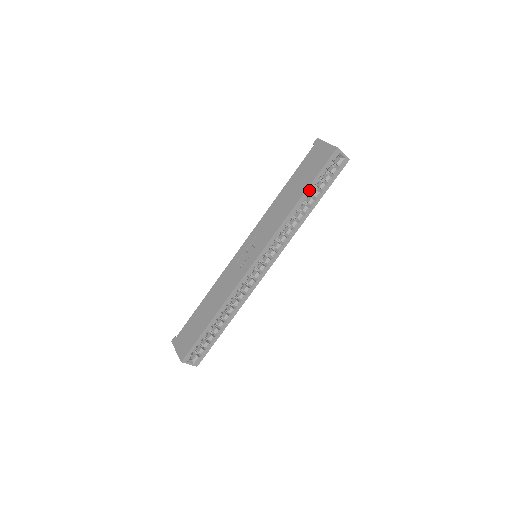
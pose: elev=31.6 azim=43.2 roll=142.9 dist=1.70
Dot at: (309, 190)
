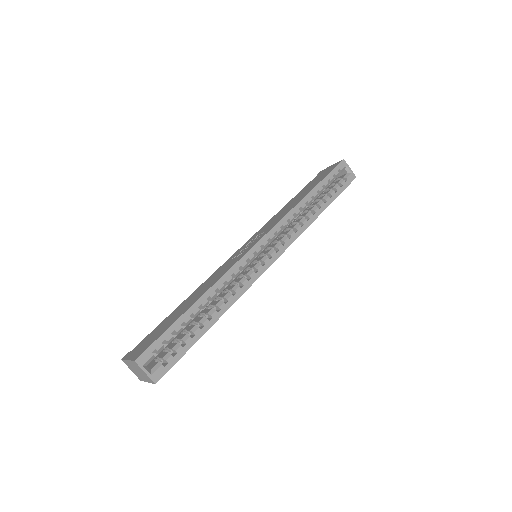
Dot at: (318, 188)
